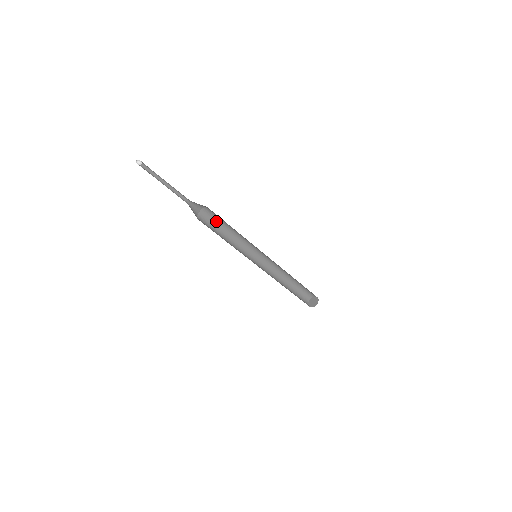
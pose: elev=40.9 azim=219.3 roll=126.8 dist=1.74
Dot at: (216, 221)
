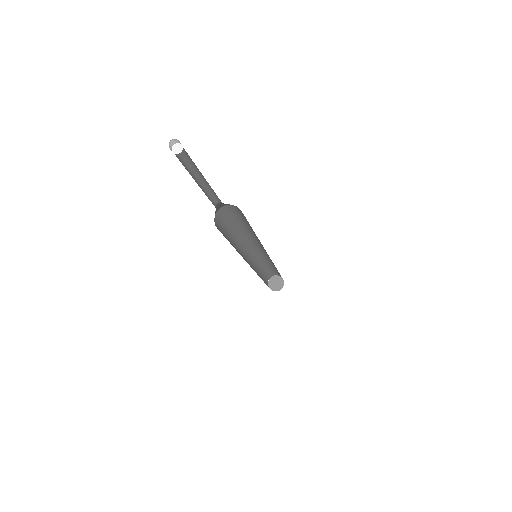
Dot at: (229, 221)
